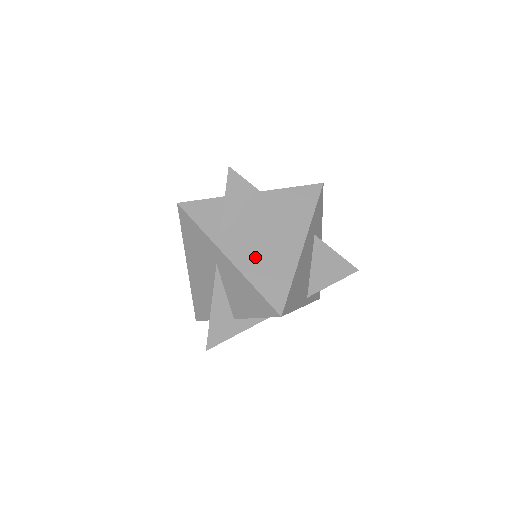
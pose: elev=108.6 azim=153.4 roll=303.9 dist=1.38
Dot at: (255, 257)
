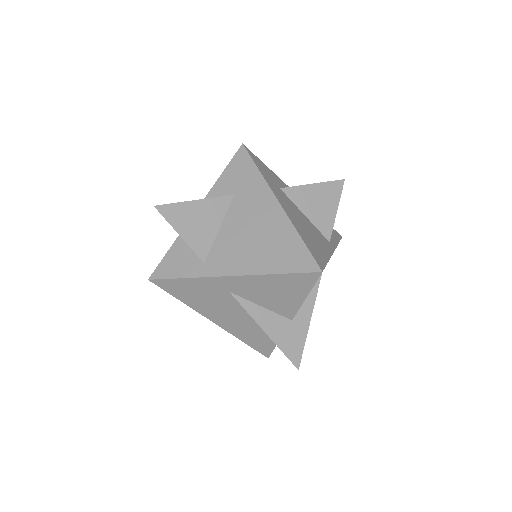
Dot at: (251, 252)
